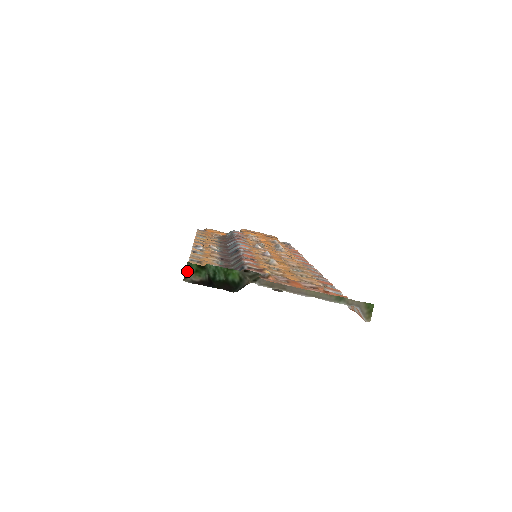
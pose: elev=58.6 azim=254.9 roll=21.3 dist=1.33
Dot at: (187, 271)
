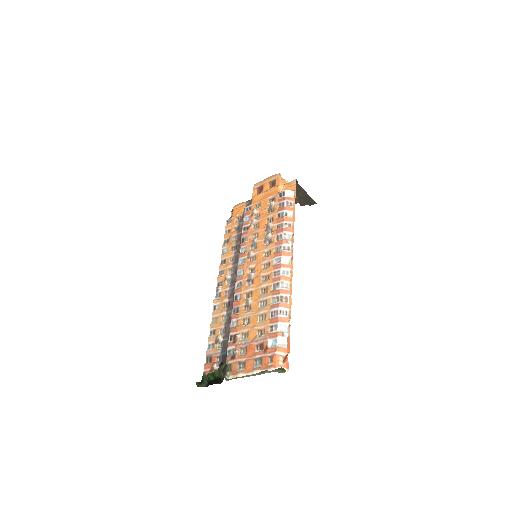
Dot at: (198, 386)
